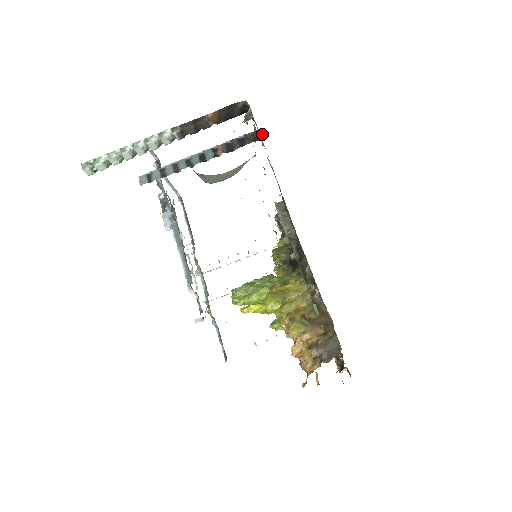
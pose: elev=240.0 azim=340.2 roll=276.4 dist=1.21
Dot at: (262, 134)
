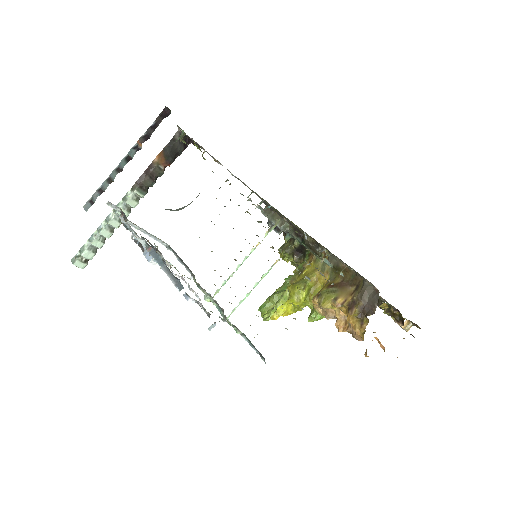
Dot at: (168, 110)
